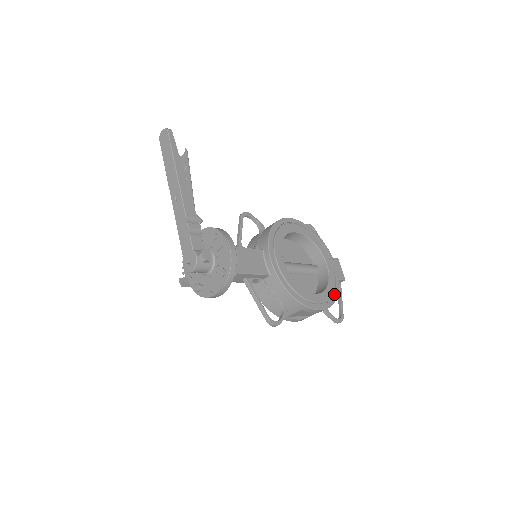
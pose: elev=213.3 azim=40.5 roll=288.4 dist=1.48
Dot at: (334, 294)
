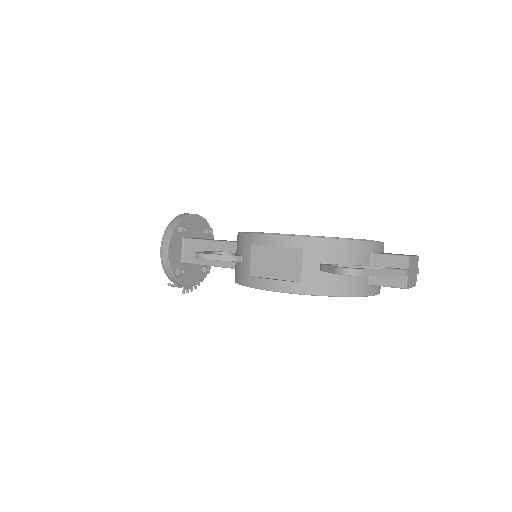
Dot at: (332, 238)
